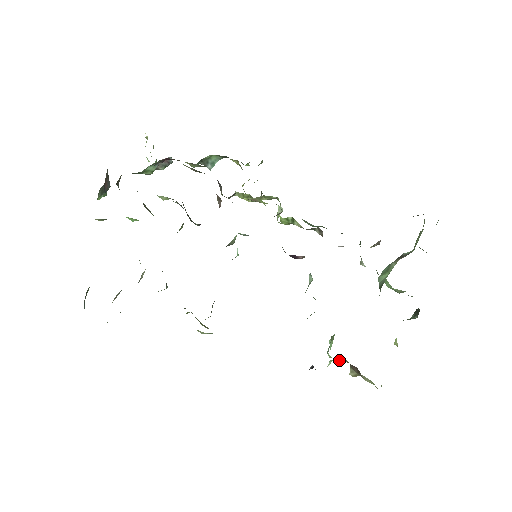
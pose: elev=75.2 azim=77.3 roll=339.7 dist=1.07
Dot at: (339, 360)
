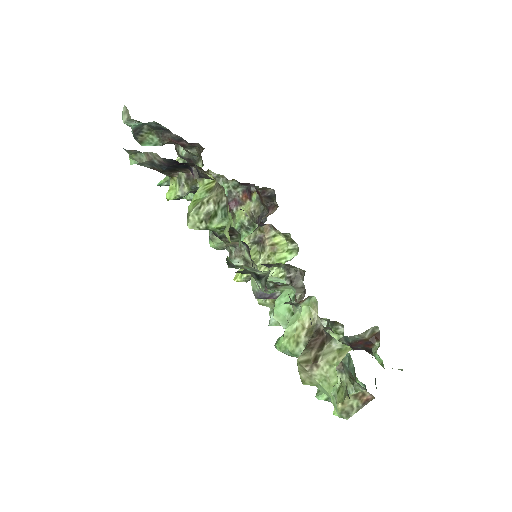
Dot at: (311, 316)
